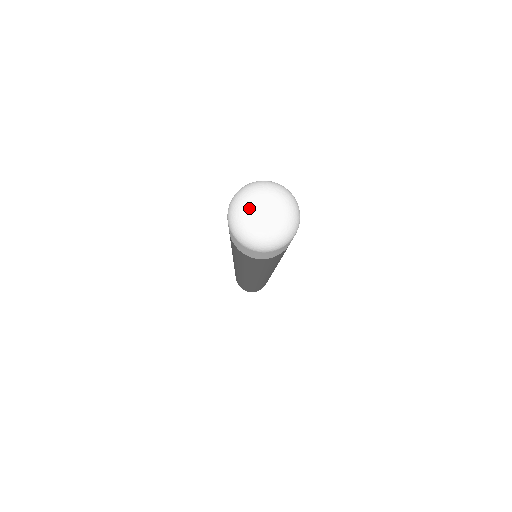
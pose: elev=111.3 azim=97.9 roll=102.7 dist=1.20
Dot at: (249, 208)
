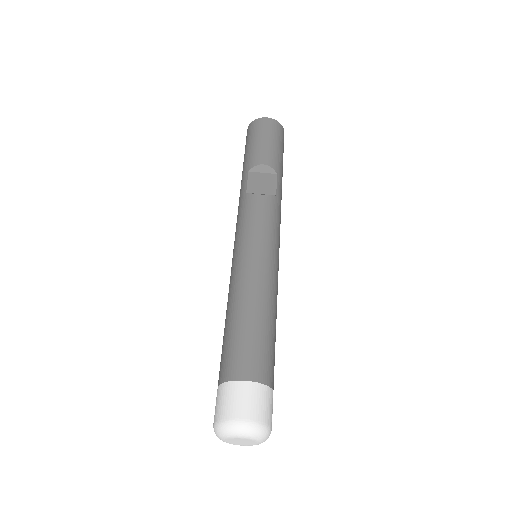
Dot at: (230, 440)
